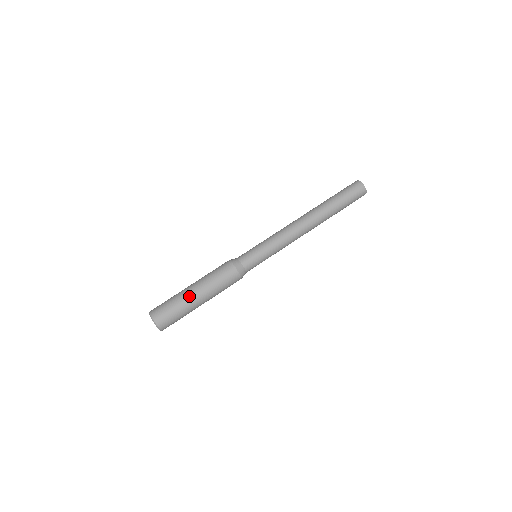
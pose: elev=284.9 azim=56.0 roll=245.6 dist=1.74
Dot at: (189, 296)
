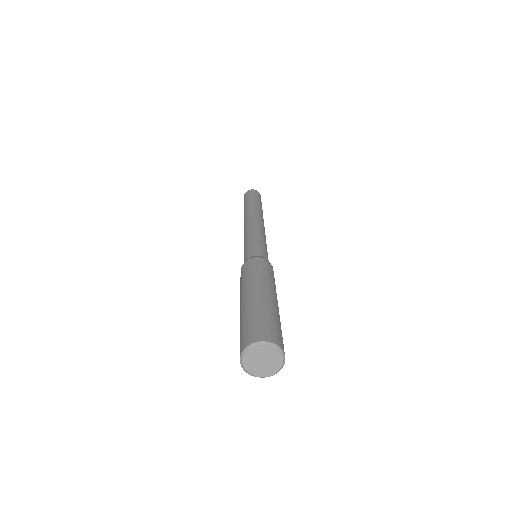
Dot at: (261, 298)
